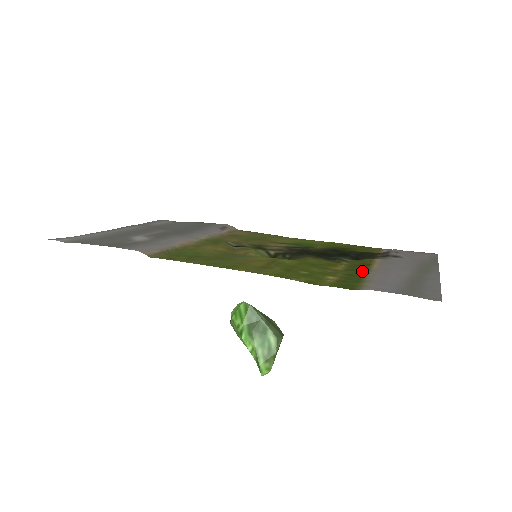
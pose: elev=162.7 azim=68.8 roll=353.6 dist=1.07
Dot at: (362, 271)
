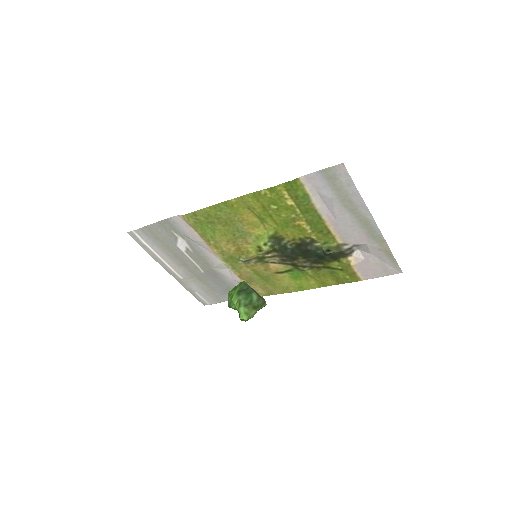
Dot at: (317, 218)
